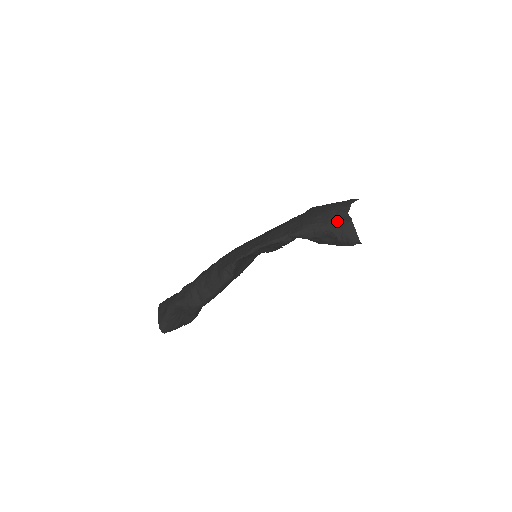
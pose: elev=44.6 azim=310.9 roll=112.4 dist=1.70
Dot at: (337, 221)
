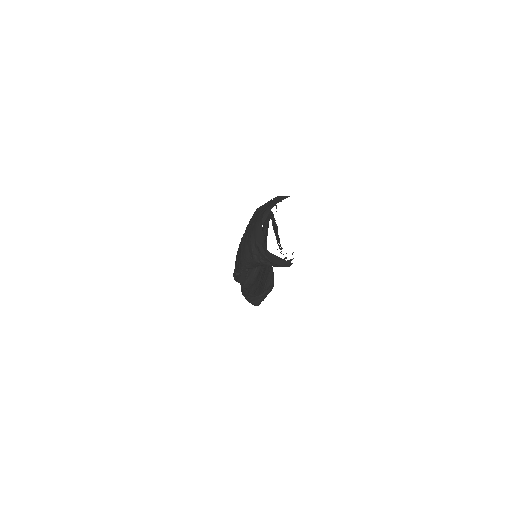
Dot at: (259, 253)
